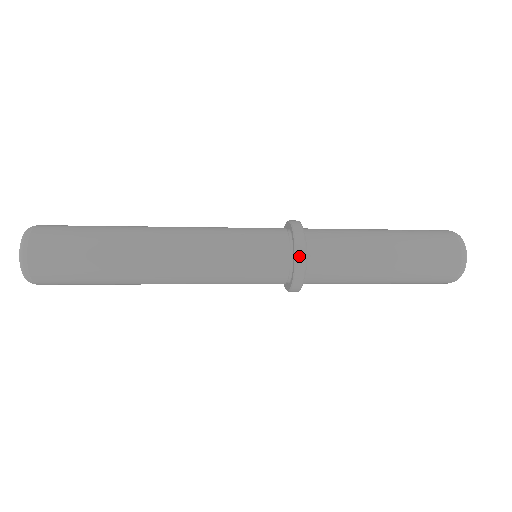
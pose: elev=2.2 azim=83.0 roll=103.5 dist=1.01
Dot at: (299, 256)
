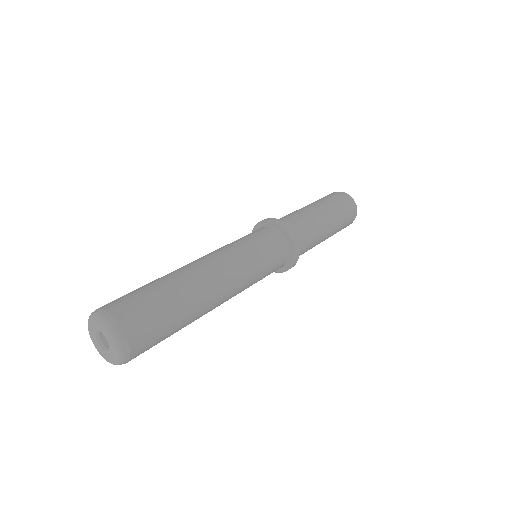
Dot at: (297, 255)
